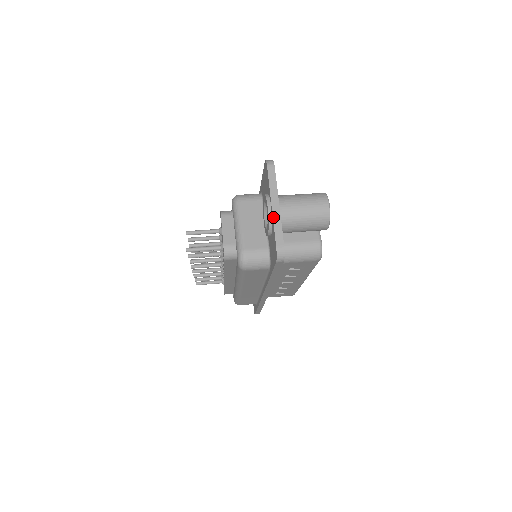
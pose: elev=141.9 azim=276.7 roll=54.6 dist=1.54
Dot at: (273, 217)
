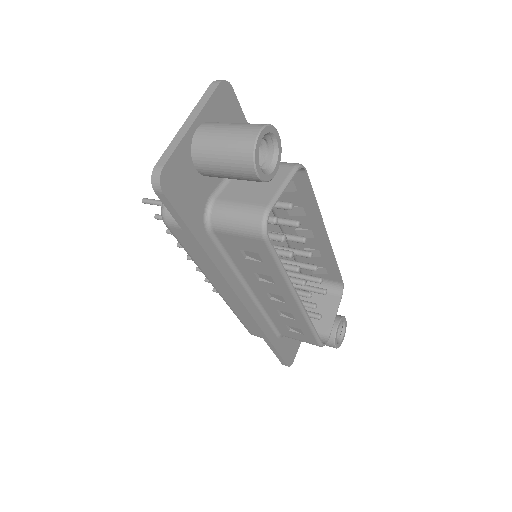
Dot at: (176, 134)
